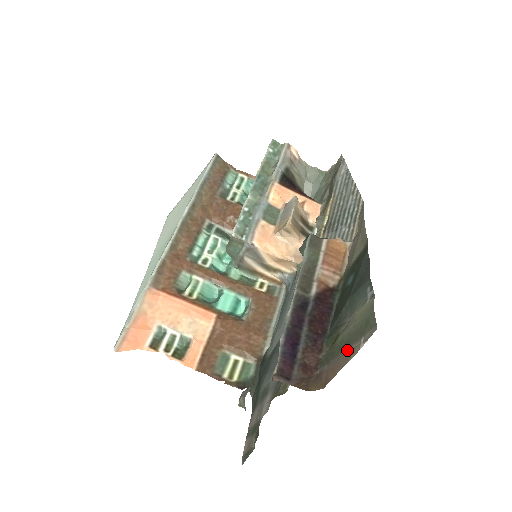
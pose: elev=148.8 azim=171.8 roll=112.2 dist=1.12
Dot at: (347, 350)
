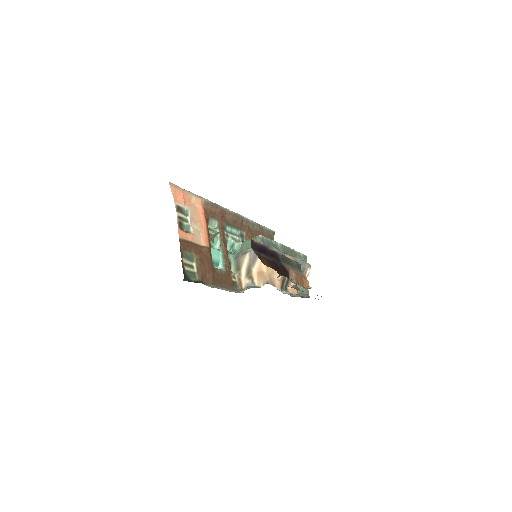
Dot at: occluded
